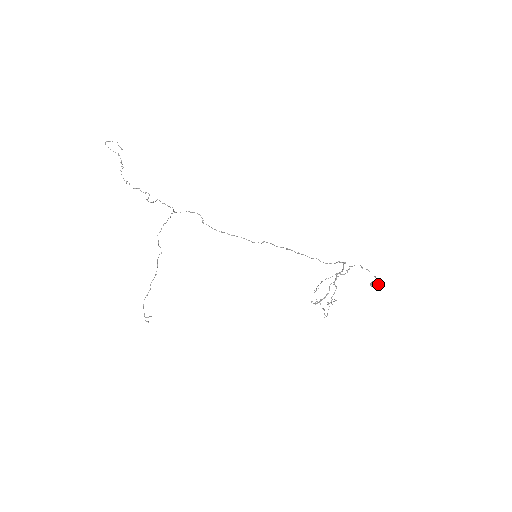
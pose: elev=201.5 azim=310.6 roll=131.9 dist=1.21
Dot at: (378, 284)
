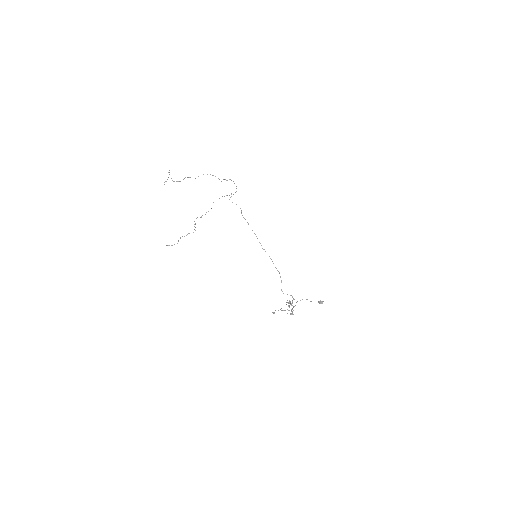
Dot at: occluded
